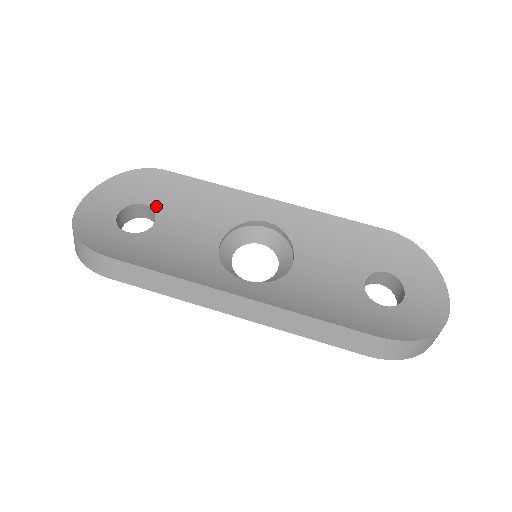
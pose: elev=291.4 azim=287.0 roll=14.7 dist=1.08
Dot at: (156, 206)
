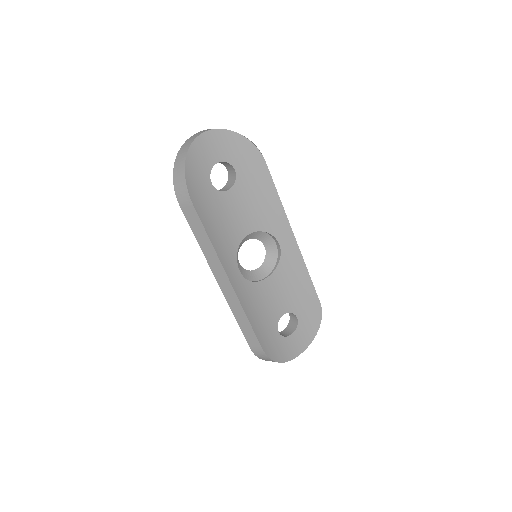
Dot at: (240, 178)
